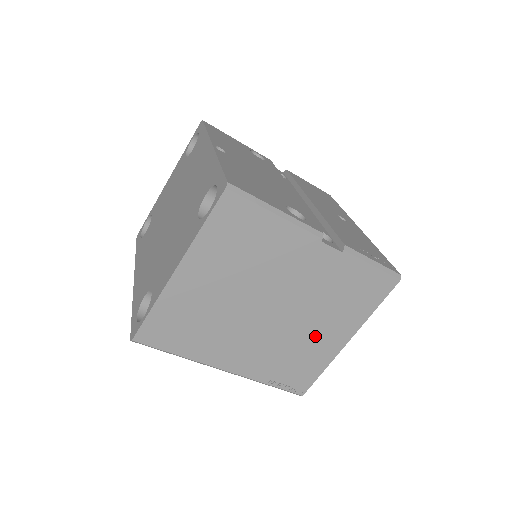
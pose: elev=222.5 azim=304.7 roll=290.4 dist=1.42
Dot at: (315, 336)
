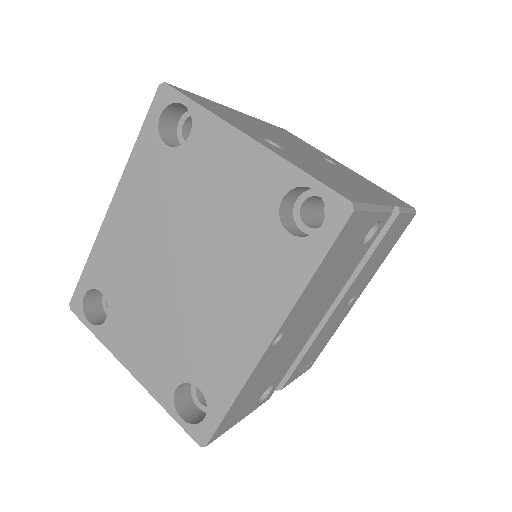
Dot at: occluded
